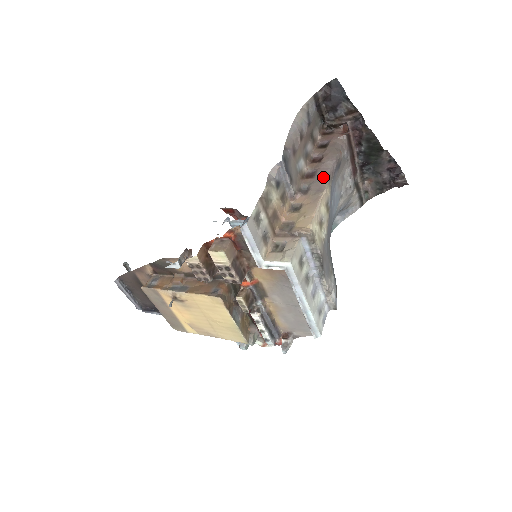
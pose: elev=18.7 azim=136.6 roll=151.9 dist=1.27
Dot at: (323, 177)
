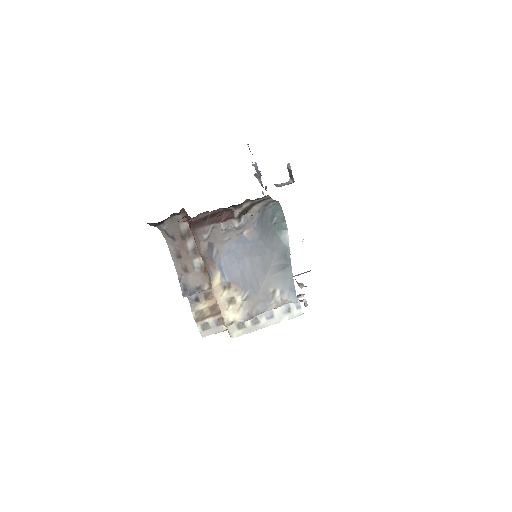
Dot at: (208, 273)
